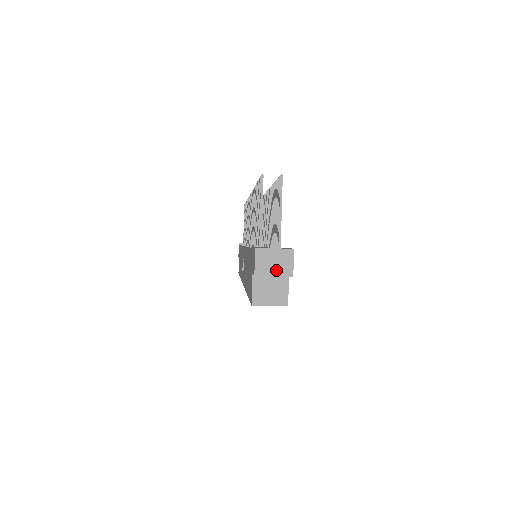
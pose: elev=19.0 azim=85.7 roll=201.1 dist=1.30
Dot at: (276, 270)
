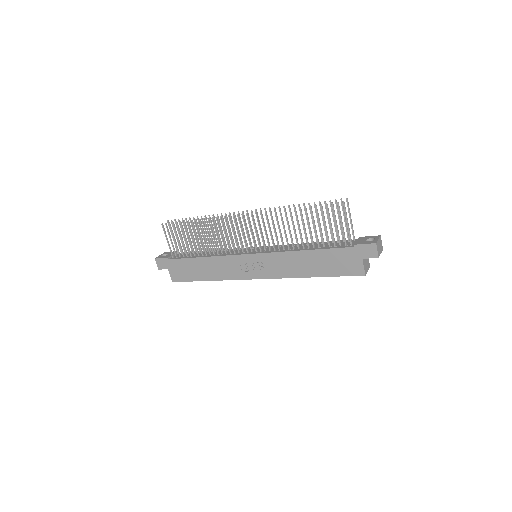
Dot at: (380, 250)
